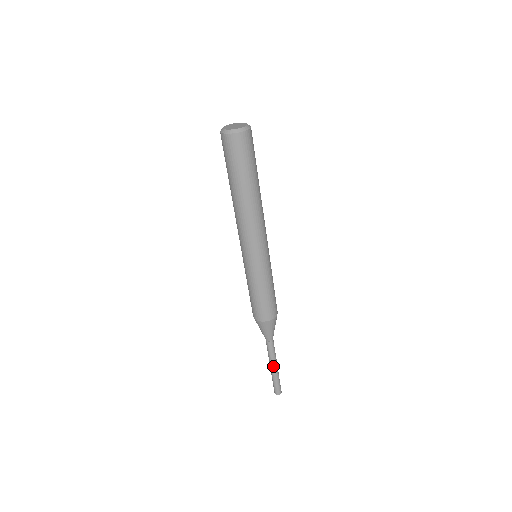
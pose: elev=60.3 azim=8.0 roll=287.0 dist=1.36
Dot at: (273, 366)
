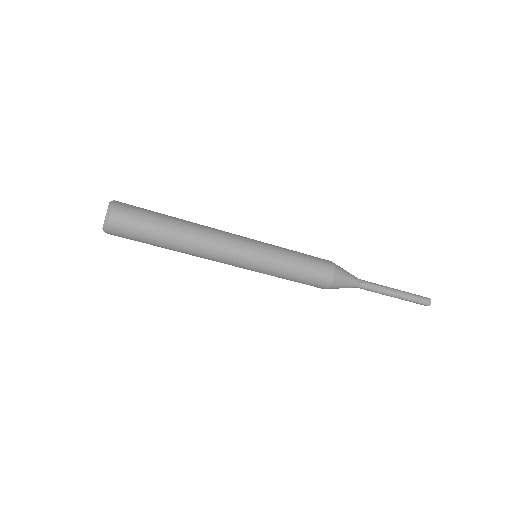
Dot at: (390, 296)
